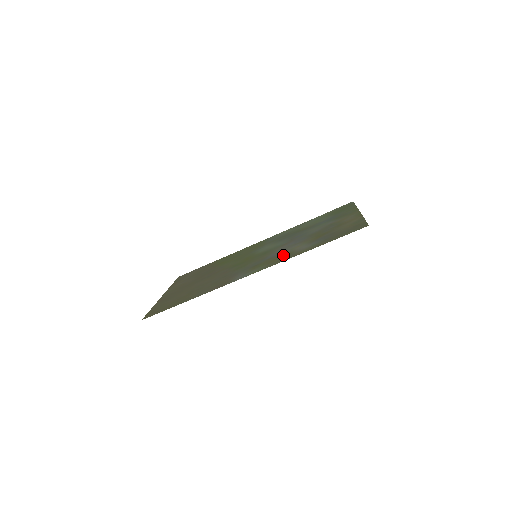
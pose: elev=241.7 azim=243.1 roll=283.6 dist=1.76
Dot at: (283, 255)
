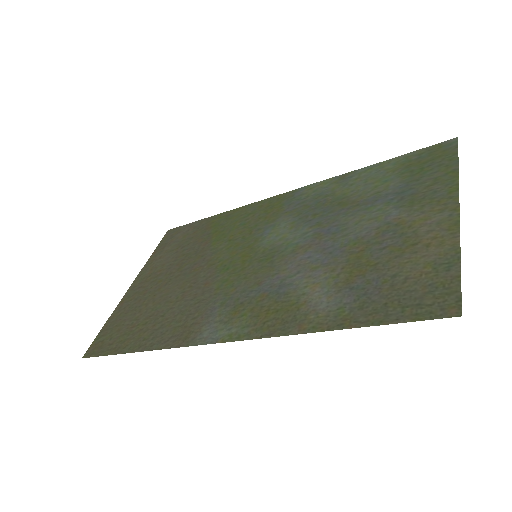
Dot at: (284, 304)
